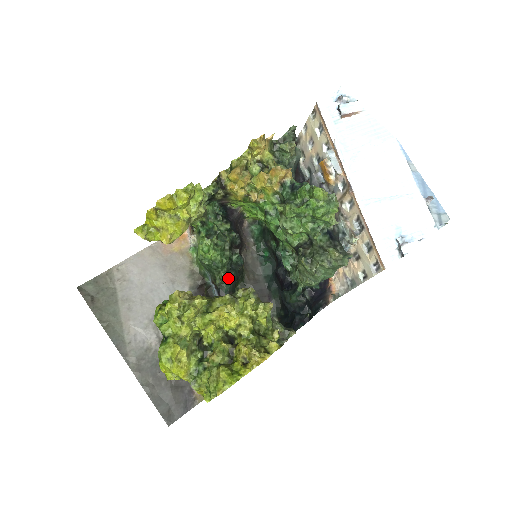
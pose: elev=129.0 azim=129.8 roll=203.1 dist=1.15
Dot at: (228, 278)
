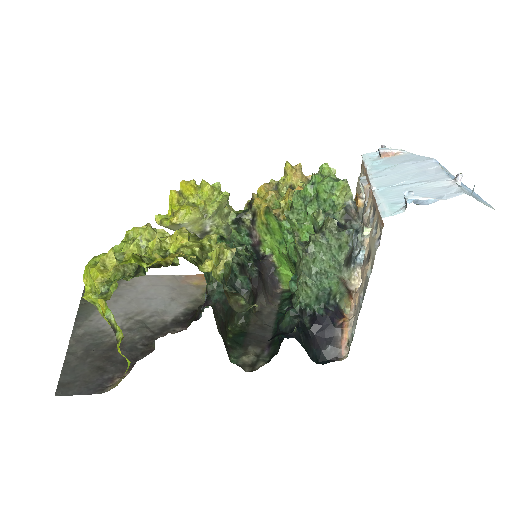
Dot at: occluded
